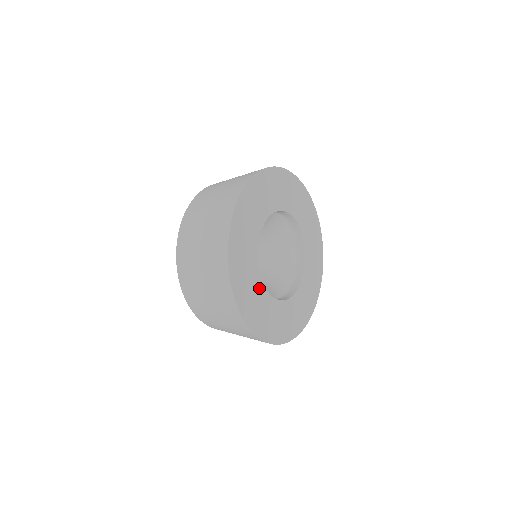
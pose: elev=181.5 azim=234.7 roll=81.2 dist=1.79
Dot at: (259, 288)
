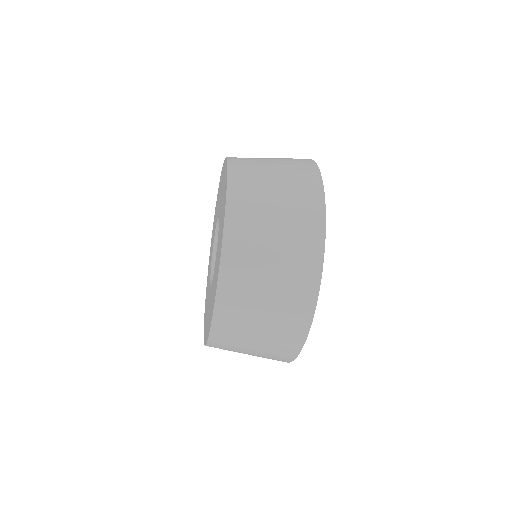
Dot at: occluded
